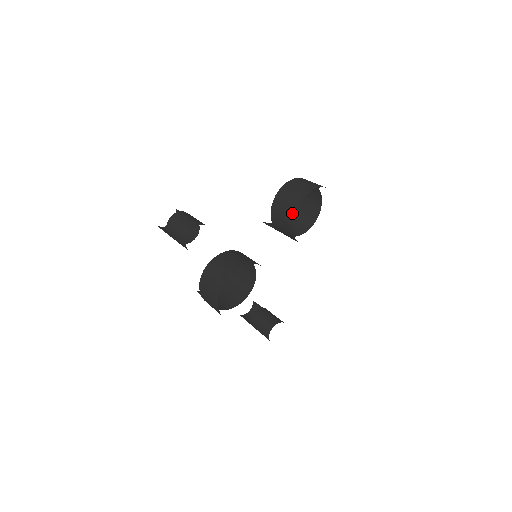
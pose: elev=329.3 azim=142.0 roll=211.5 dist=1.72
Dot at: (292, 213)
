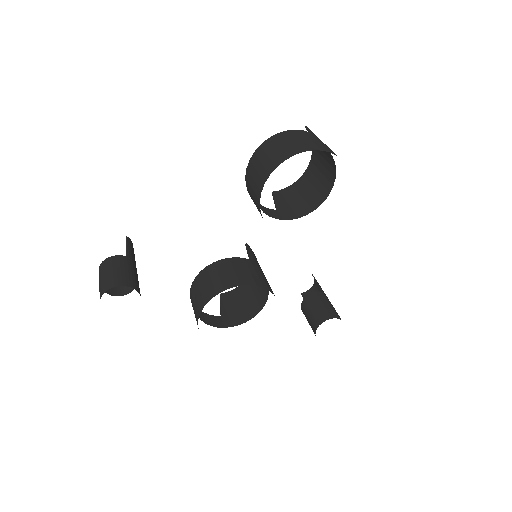
Dot at: (259, 209)
